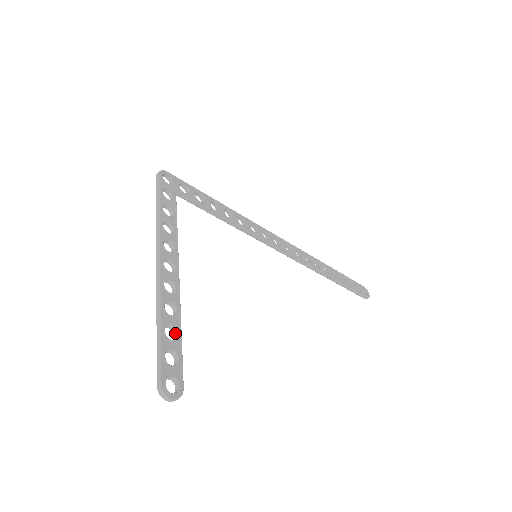
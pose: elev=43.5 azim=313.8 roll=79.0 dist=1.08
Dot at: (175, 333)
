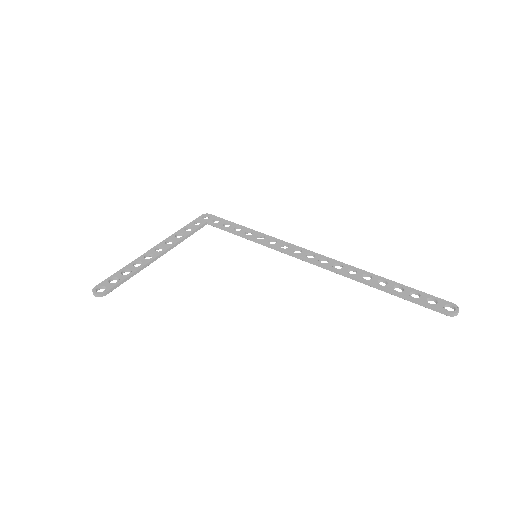
Dot at: (130, 274)
